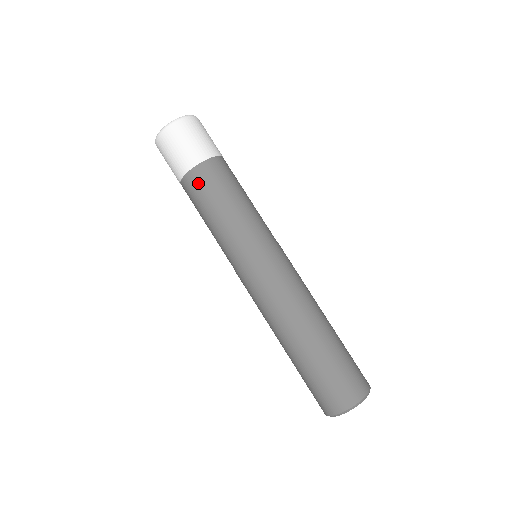
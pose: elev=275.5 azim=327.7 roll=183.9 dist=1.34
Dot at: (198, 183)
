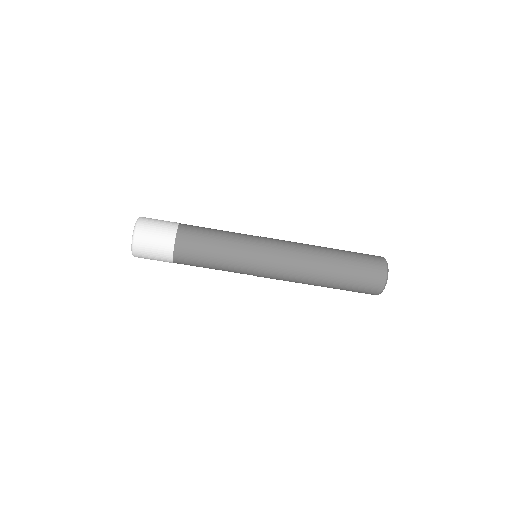
Dot at: (187, 244)
